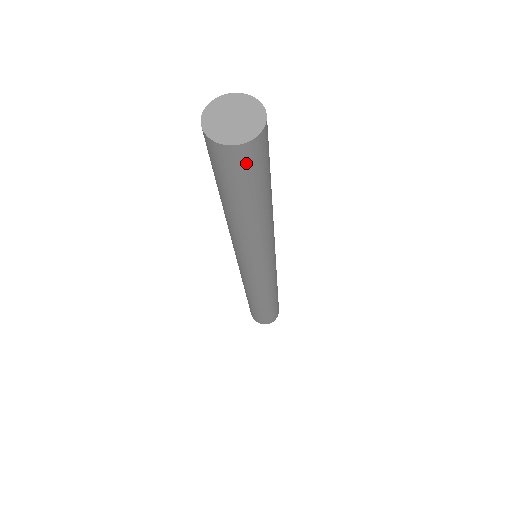
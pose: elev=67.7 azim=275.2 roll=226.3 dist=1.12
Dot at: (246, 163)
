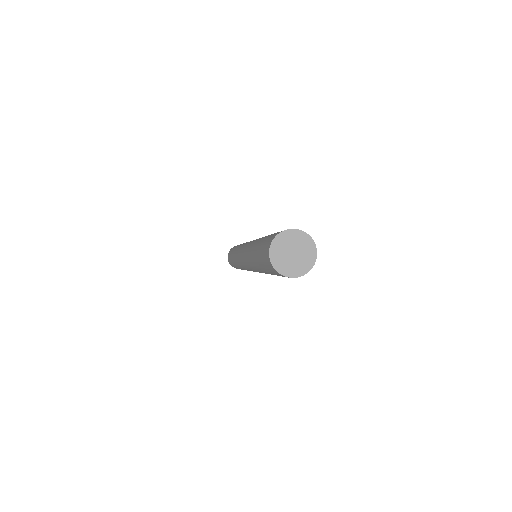
Dot at: occluded
